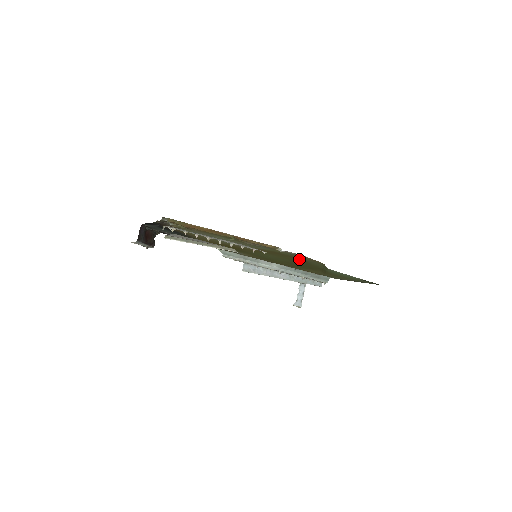
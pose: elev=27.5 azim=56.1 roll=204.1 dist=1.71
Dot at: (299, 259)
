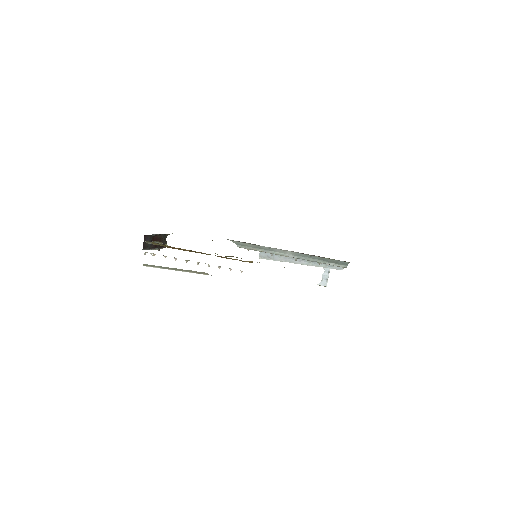
Dot at: occluded
